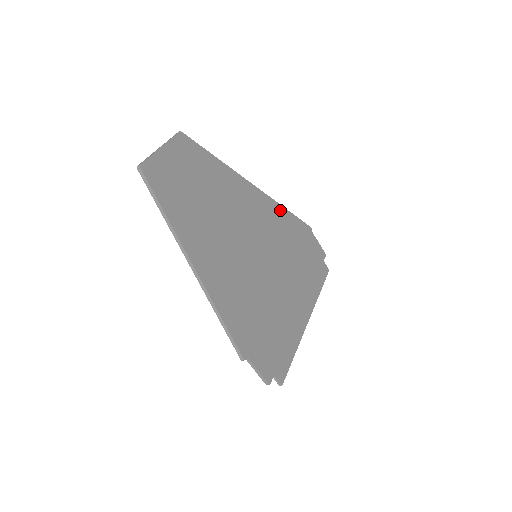
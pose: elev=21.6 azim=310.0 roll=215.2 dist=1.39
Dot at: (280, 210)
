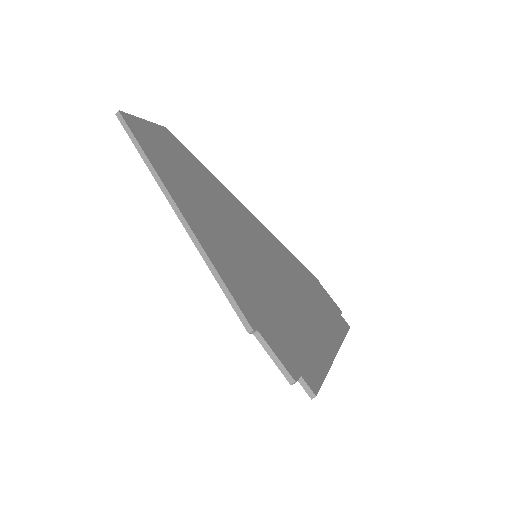
Dot at: (279, 243)
